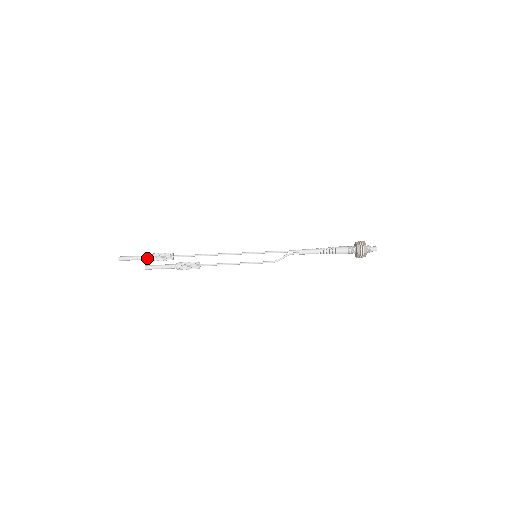
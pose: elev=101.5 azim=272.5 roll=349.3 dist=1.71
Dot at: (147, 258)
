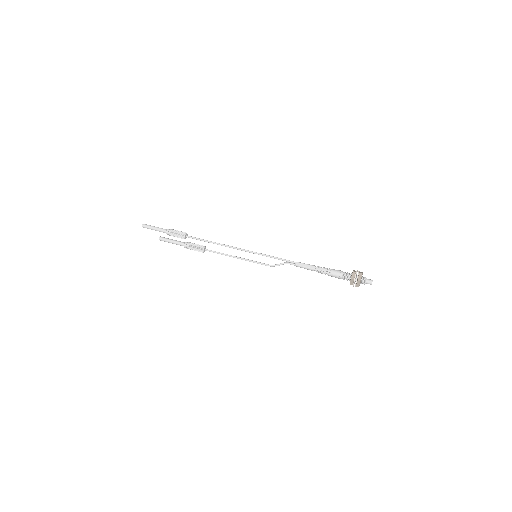
Dot at: (164, 231)
